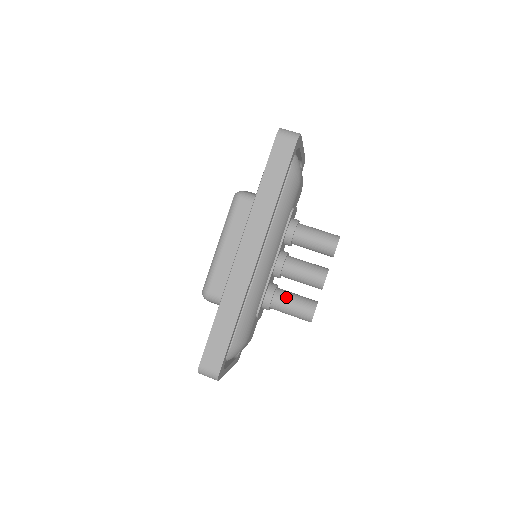
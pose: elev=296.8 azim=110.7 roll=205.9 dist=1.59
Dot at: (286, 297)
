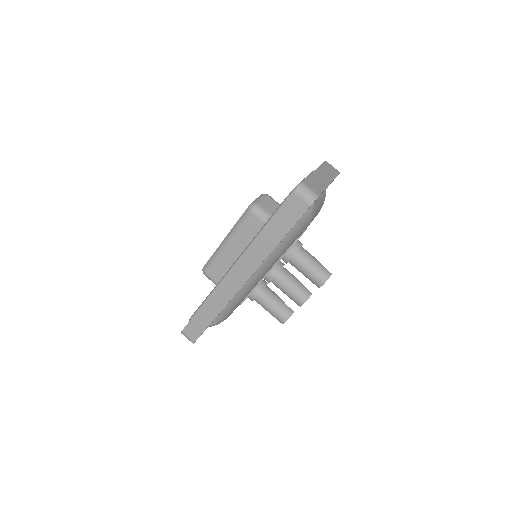
Dot at: (268, 301)
